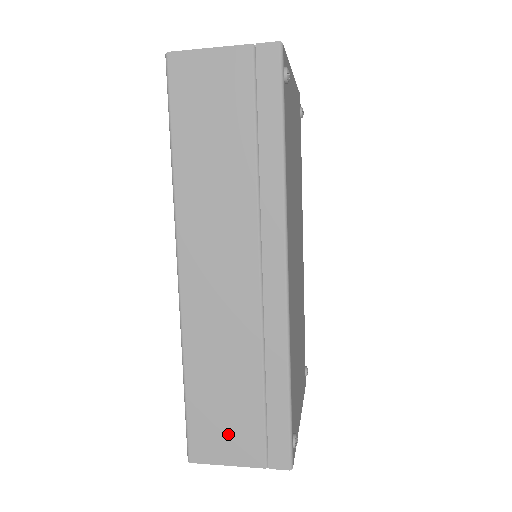
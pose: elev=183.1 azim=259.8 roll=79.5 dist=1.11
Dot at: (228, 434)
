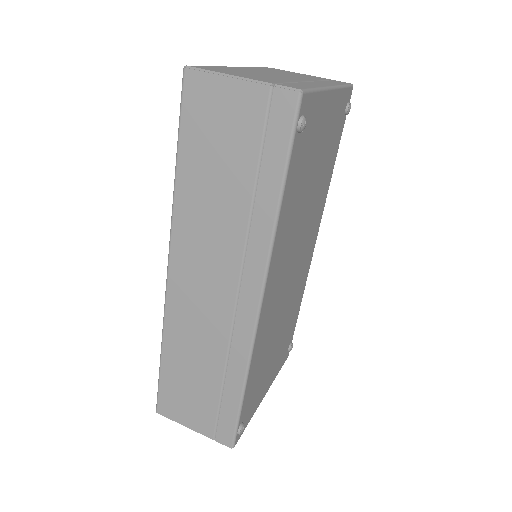
Dot at: (188, 407)
